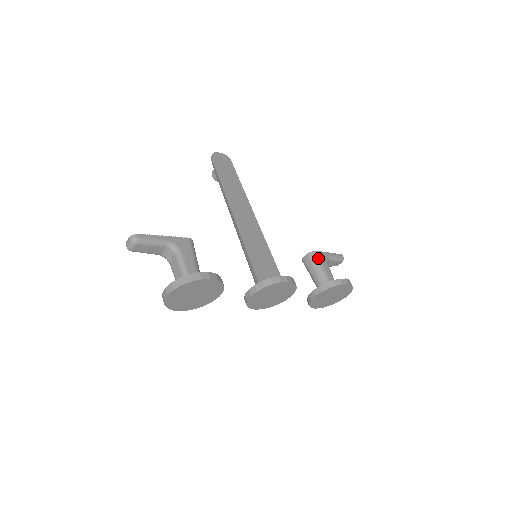
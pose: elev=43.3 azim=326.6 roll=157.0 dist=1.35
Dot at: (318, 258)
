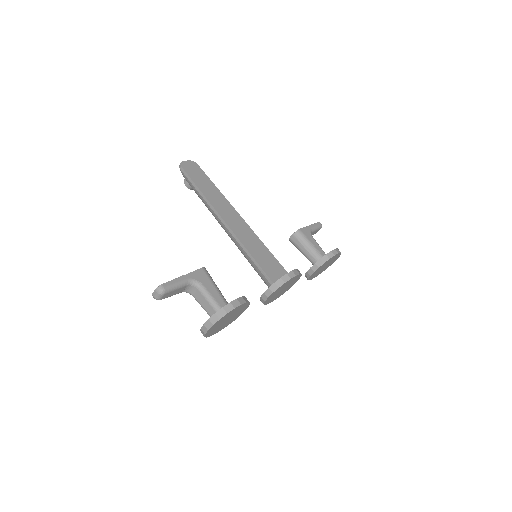
Dot at: (304, 235)
